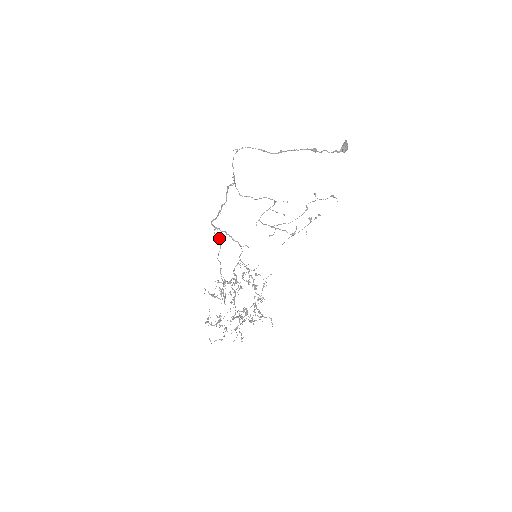
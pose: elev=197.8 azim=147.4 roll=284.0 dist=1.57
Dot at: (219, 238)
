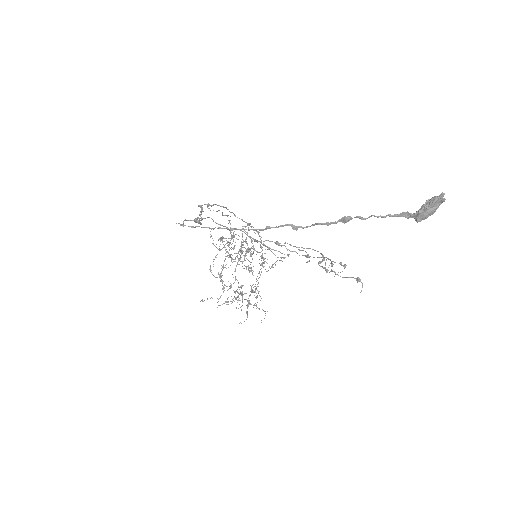
Dot at: (216, 211)
